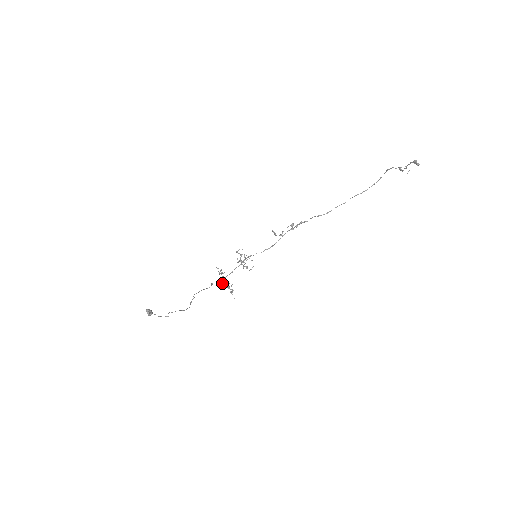
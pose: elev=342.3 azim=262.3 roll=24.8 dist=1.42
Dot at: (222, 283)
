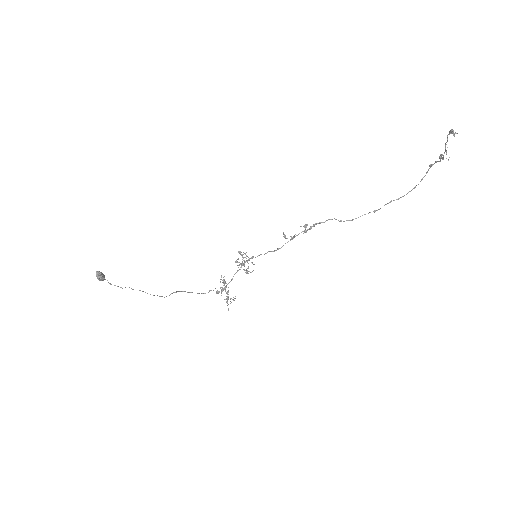
Dot at: (221, 292)
